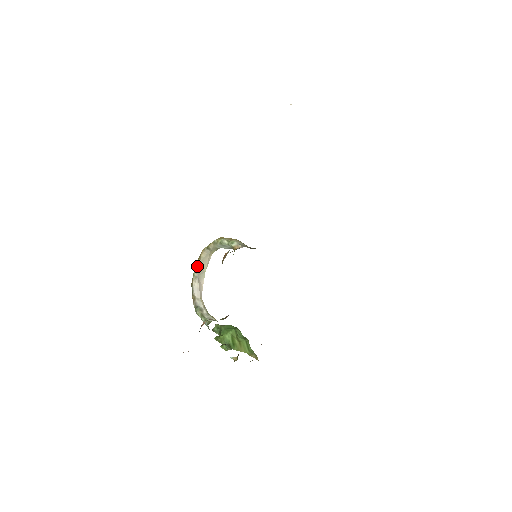
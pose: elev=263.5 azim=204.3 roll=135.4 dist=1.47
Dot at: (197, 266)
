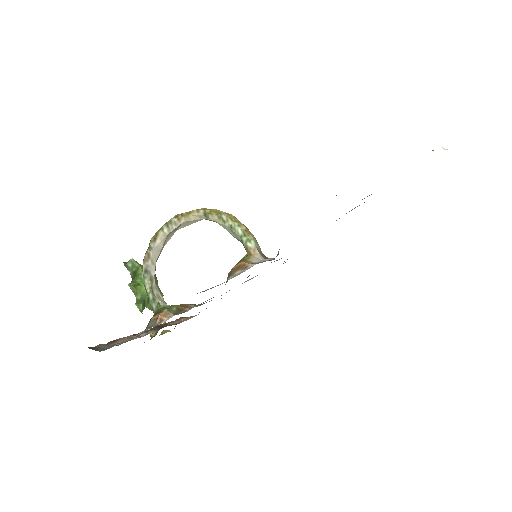
Dot at: (175, 223)
